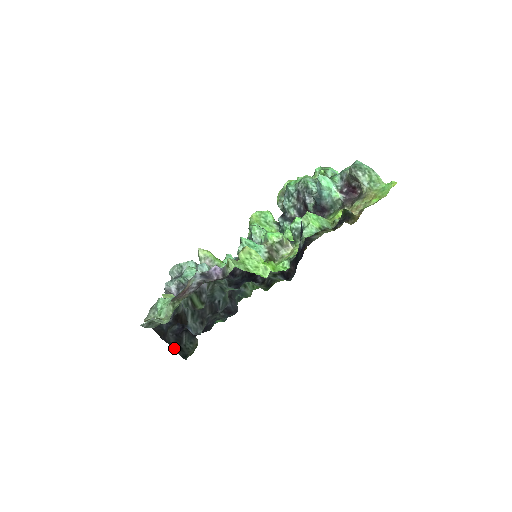
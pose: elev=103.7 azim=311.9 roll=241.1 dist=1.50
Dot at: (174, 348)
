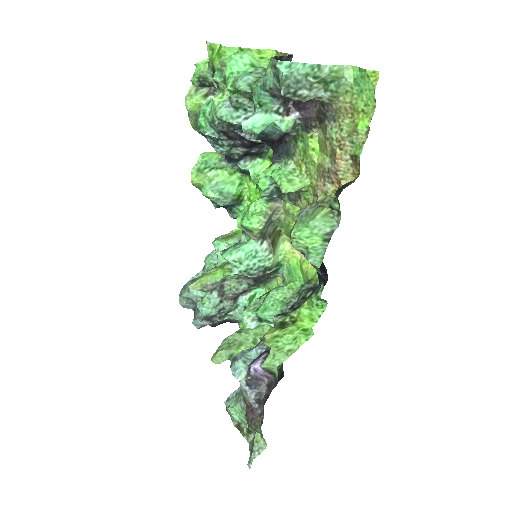
Dot at: occluded
